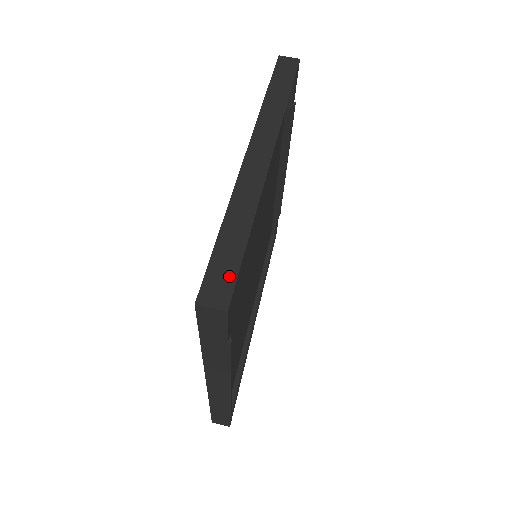
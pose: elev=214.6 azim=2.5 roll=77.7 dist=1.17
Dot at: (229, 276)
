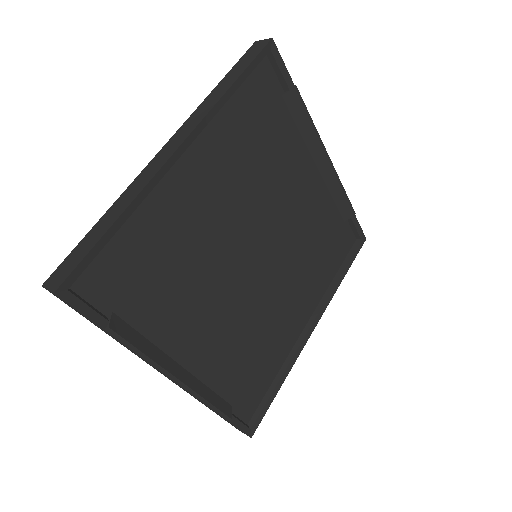
Dot at: (75, 262)
